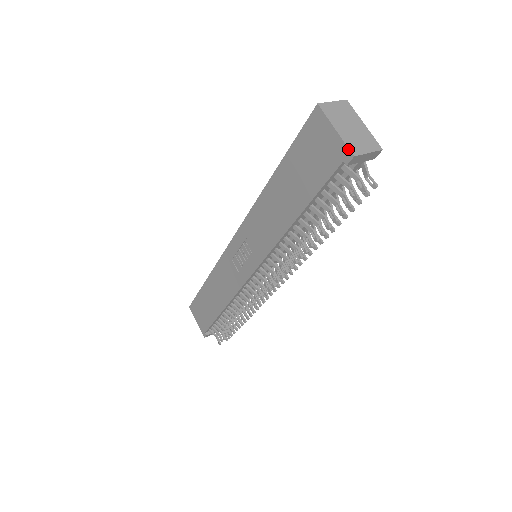
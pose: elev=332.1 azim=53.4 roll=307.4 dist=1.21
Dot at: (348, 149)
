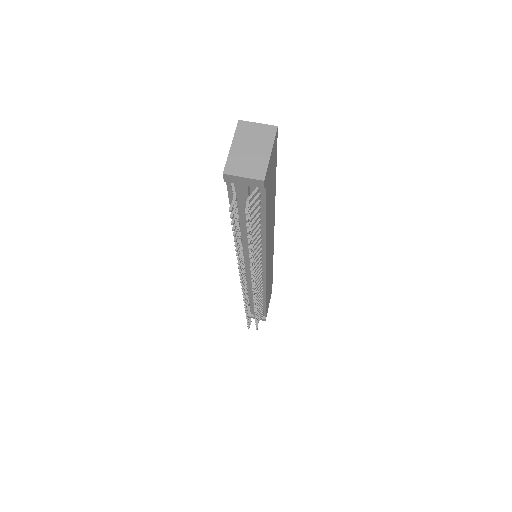
Dot at: (225, 166)
